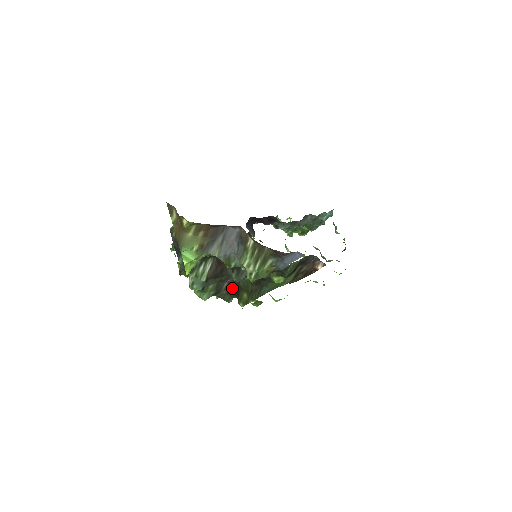
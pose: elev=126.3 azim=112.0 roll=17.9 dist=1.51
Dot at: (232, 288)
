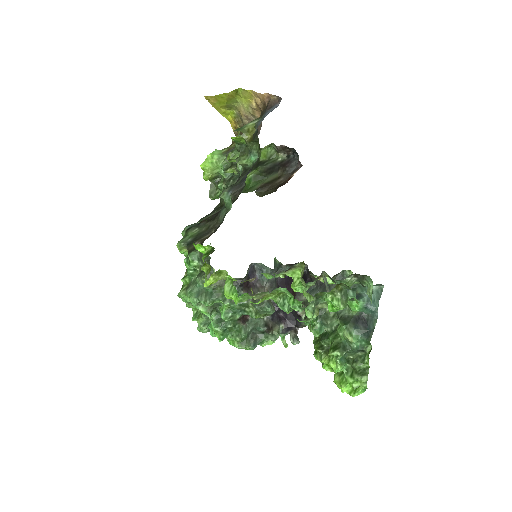
Dot at: occluded
